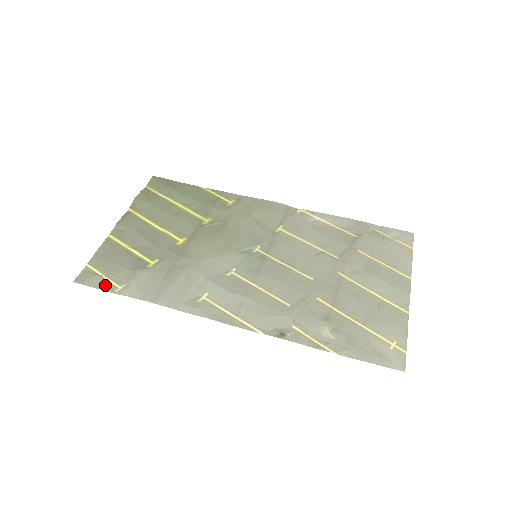
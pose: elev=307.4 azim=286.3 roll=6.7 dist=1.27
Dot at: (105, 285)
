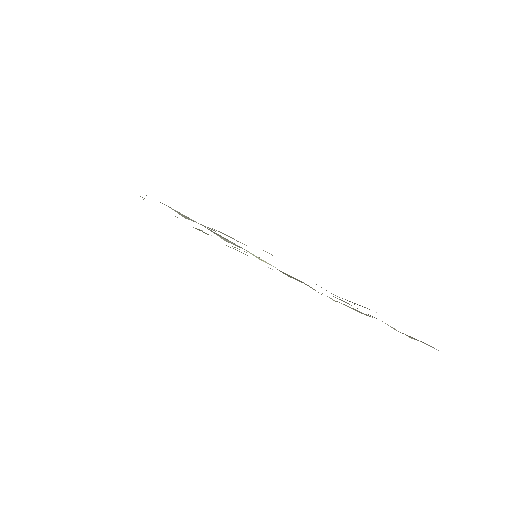
Dot at: occluded
